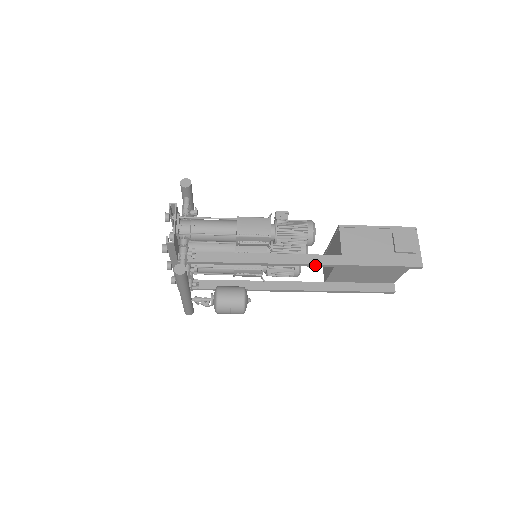
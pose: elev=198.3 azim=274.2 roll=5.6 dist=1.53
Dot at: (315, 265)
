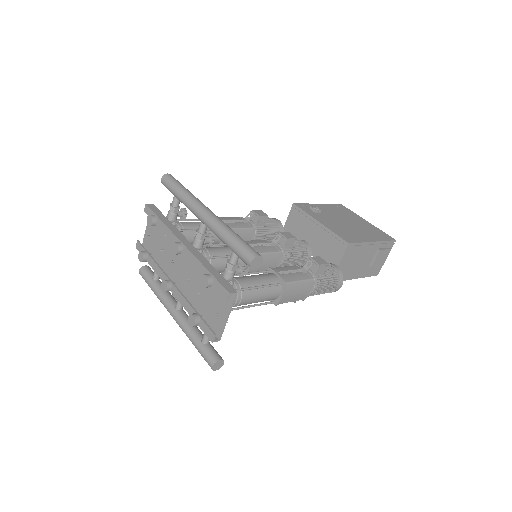
Dot at: occluded
